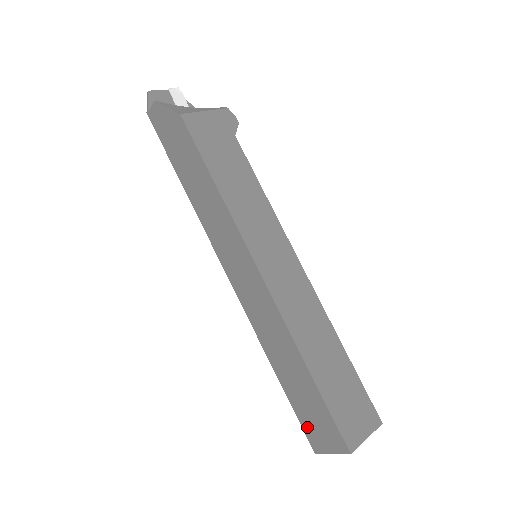
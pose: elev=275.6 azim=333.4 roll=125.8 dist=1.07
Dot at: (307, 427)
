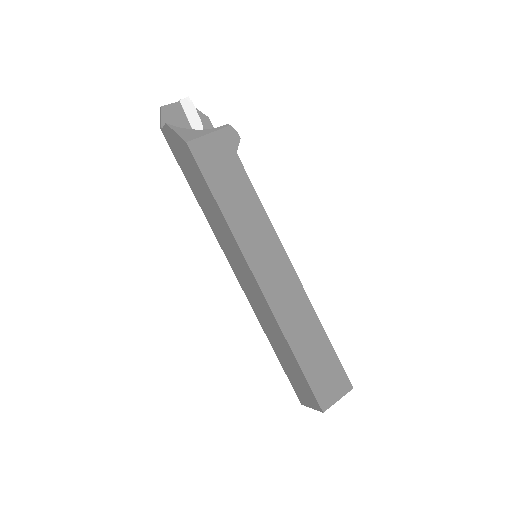
Dot at: (295, 387)
